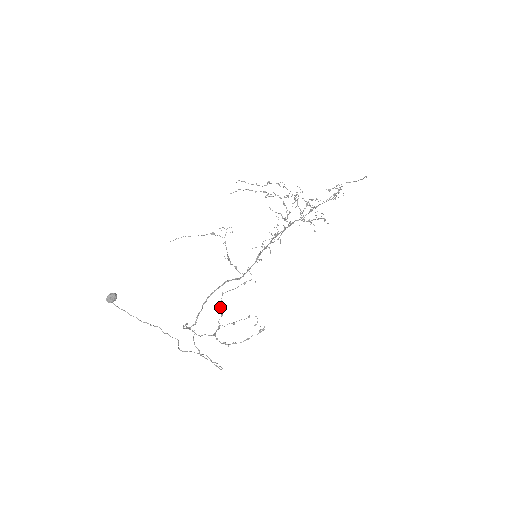
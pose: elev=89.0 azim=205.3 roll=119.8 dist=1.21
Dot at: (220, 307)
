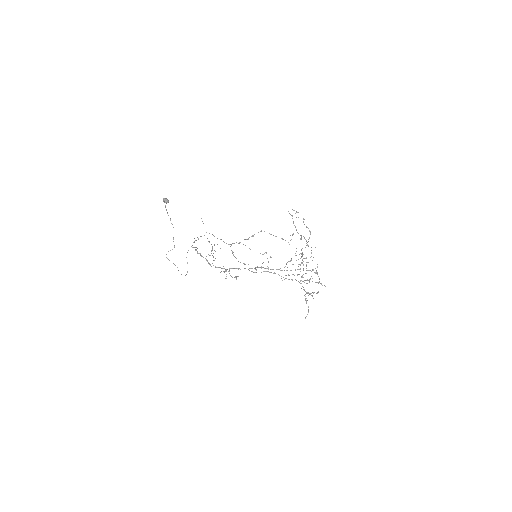
Dot at: (252, 235)
